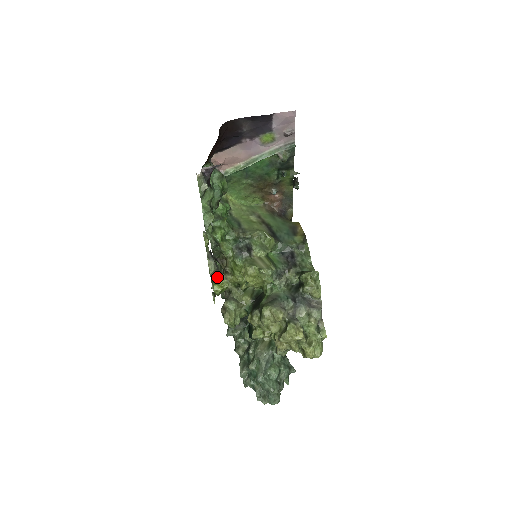
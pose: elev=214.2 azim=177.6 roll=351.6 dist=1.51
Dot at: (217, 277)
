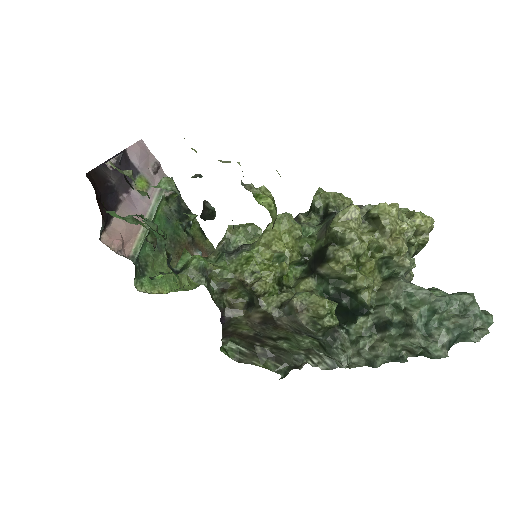
Dot at: (250, 185)
